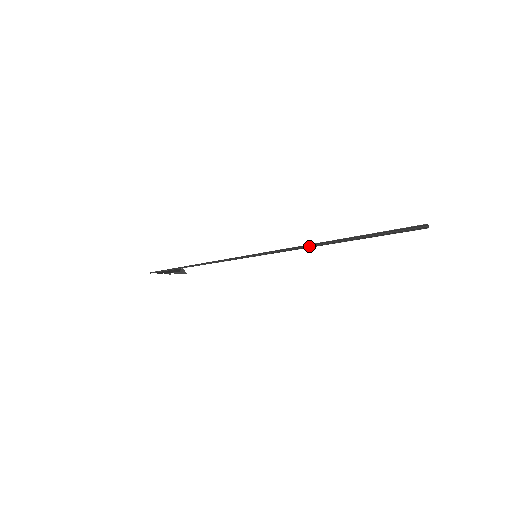
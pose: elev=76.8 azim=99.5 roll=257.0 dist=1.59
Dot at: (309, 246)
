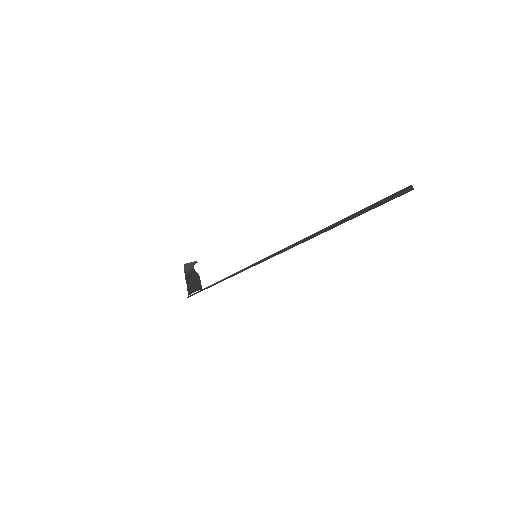
Dot at: occluded
